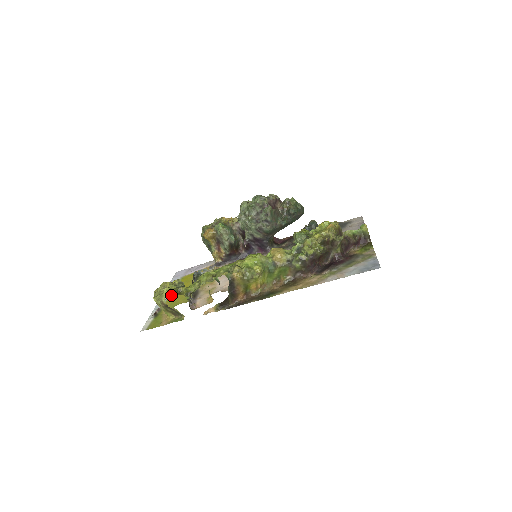
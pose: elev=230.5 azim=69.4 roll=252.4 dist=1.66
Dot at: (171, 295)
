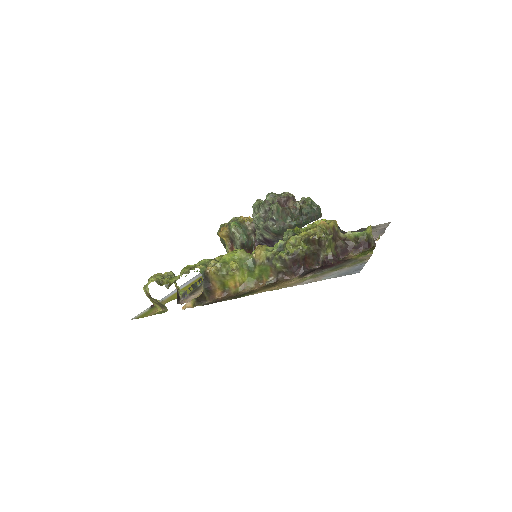
Dot at: occluded
